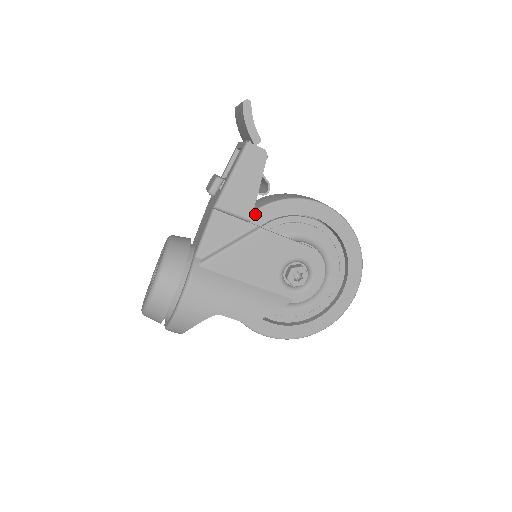
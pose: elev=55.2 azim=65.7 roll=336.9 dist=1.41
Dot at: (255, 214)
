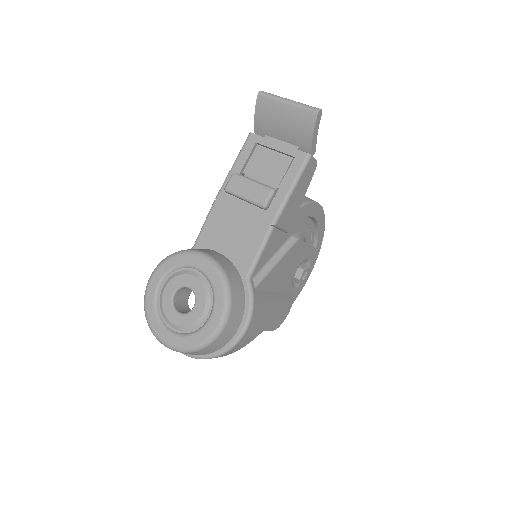
Dot at: occluded
